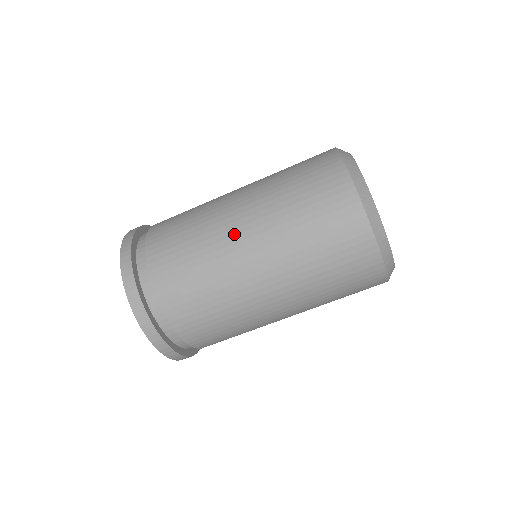
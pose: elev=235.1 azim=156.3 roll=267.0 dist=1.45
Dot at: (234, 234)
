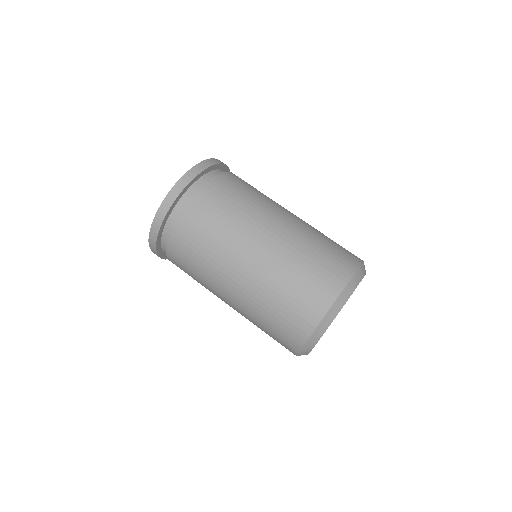
Dot at: (278, 214)
